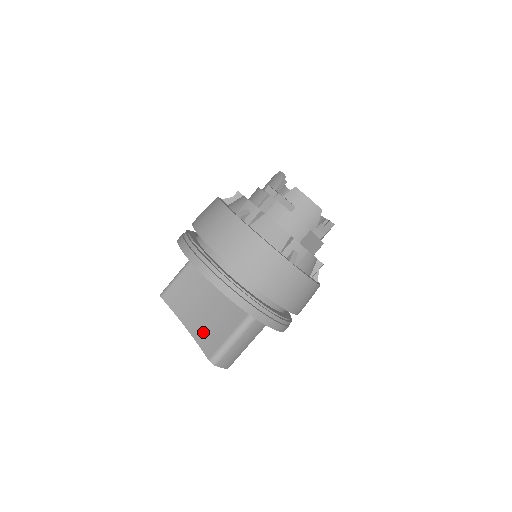
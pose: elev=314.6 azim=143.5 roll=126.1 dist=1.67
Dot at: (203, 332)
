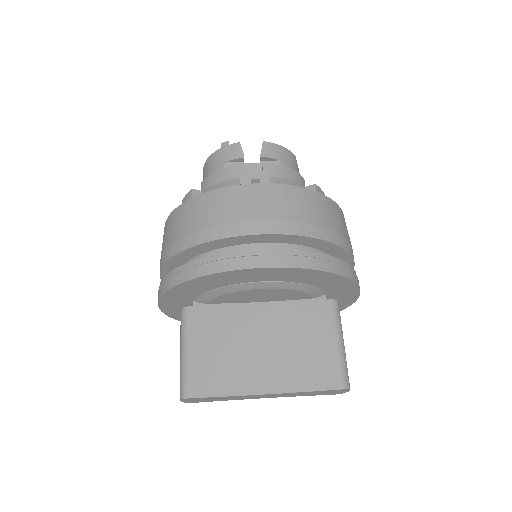
Dot at: (296, 373)
